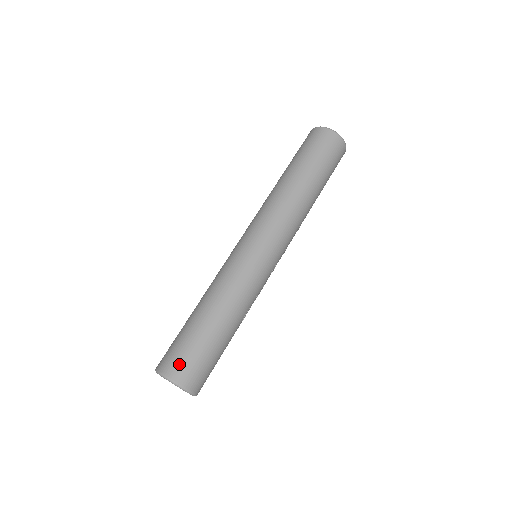
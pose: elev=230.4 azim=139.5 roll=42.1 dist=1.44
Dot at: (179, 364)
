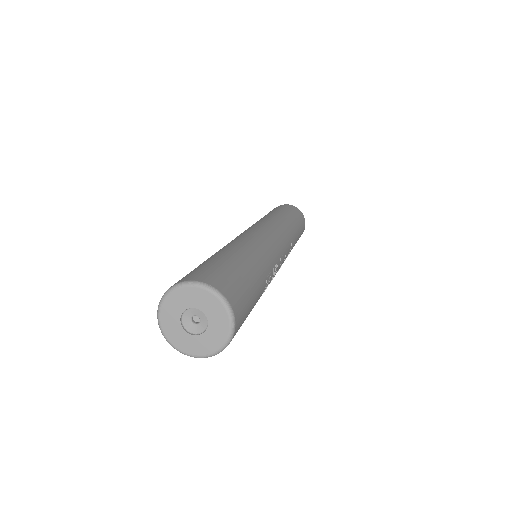
Dot at: (202, 273)
